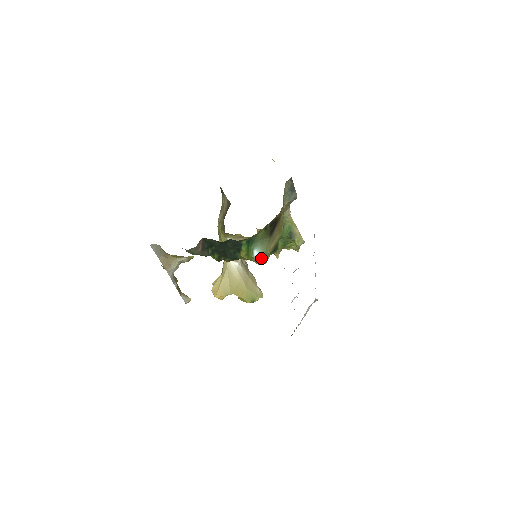
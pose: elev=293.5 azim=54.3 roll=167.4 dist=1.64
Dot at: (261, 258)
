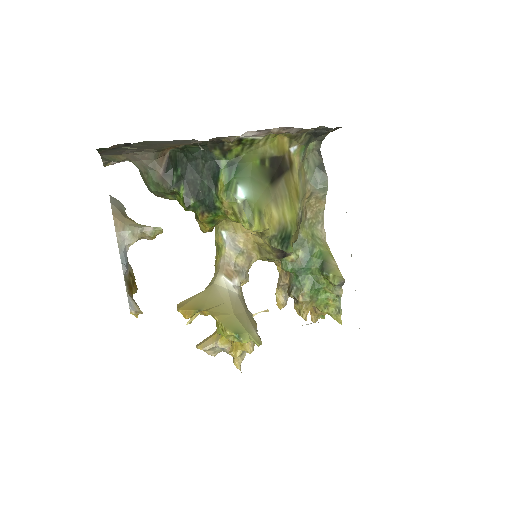
Dot at: (249, 207)
